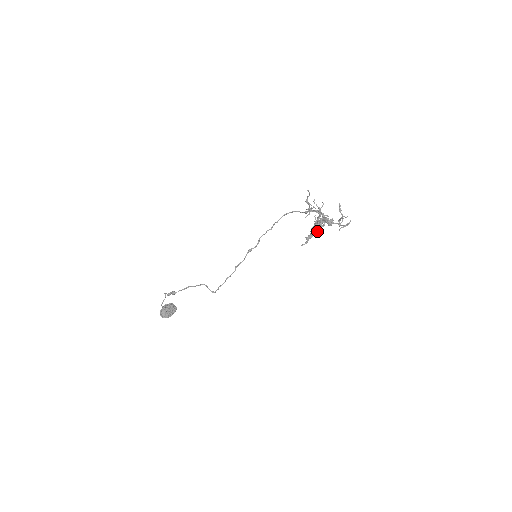
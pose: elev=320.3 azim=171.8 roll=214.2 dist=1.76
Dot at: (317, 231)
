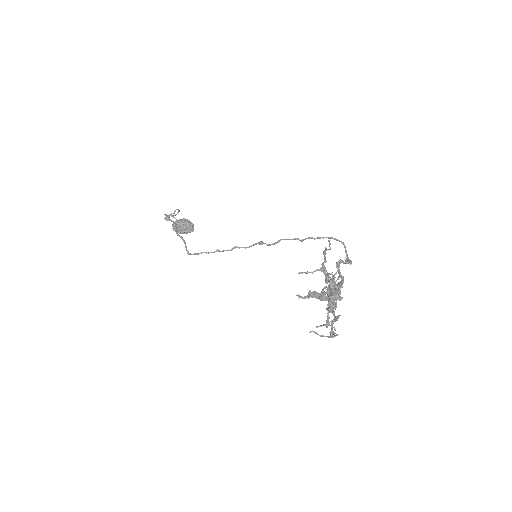
Dot at: occluded
